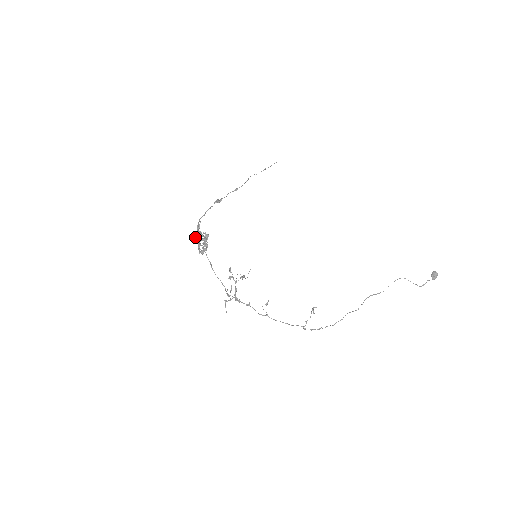
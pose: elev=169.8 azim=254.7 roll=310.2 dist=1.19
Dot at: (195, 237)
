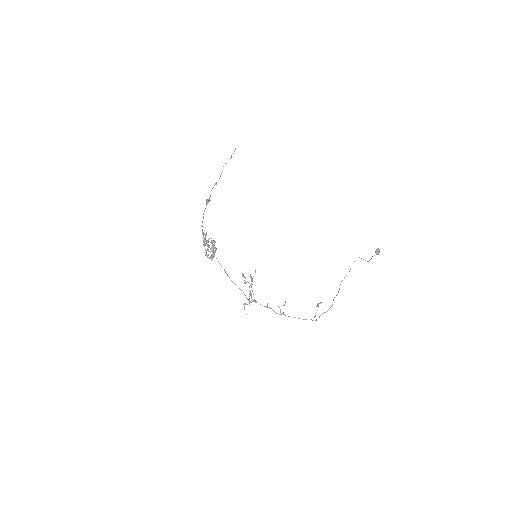
Dot at: (204, 245)
